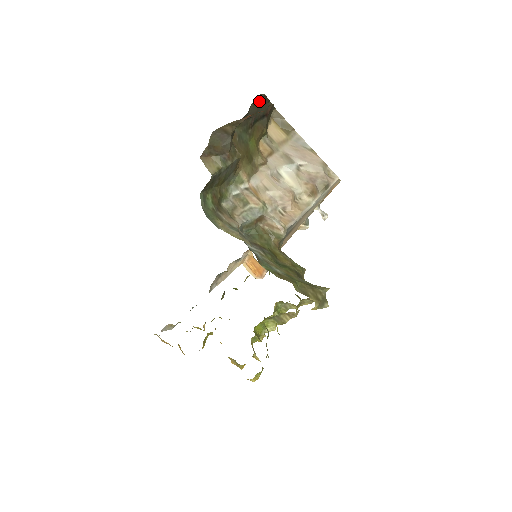
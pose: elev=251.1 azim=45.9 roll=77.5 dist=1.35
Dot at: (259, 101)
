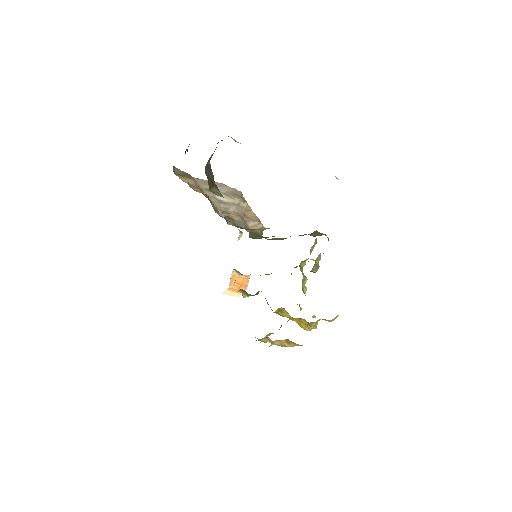
Dot at: (187, 151)
